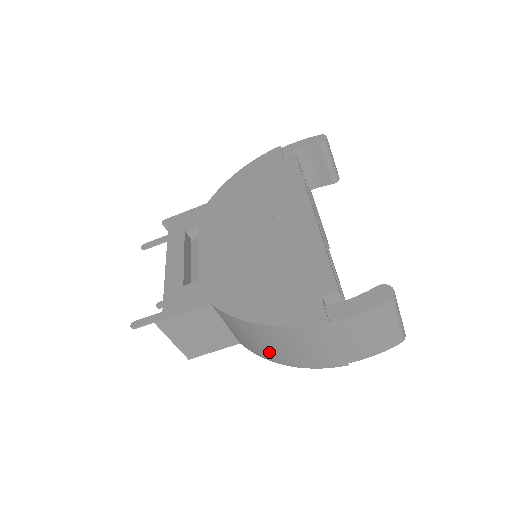
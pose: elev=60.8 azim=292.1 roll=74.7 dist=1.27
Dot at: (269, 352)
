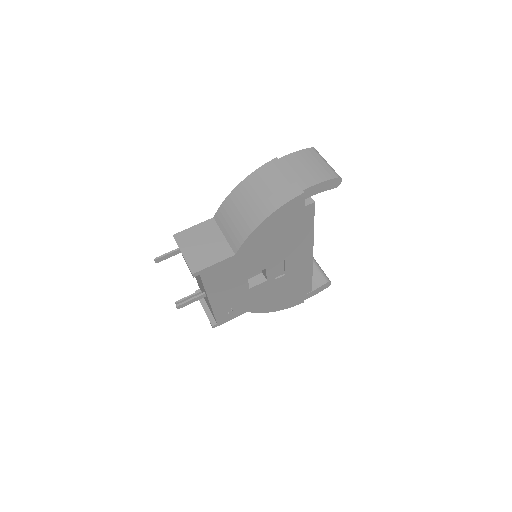
Dot at: (250, 216)
